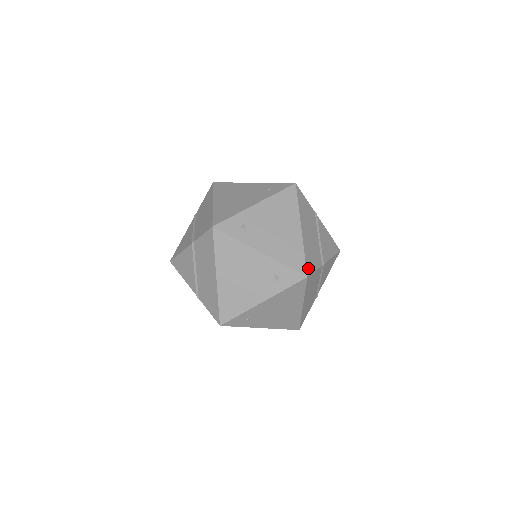
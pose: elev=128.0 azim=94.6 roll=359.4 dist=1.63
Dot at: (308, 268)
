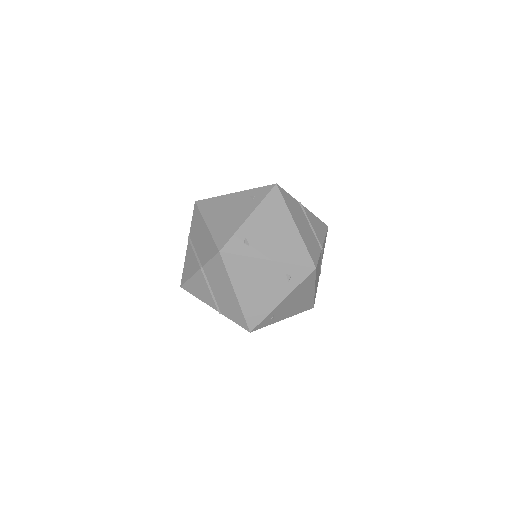
Dot at: (314, 301)
